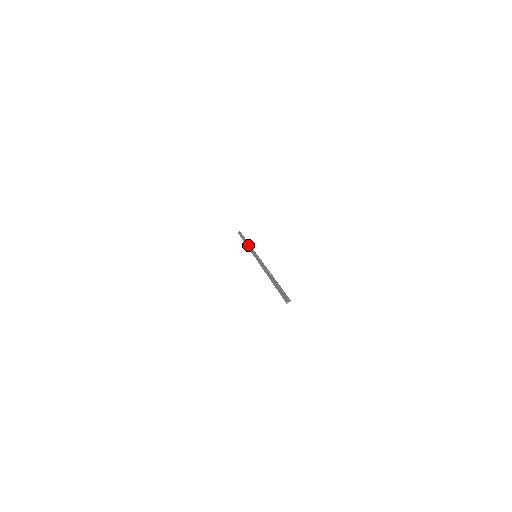
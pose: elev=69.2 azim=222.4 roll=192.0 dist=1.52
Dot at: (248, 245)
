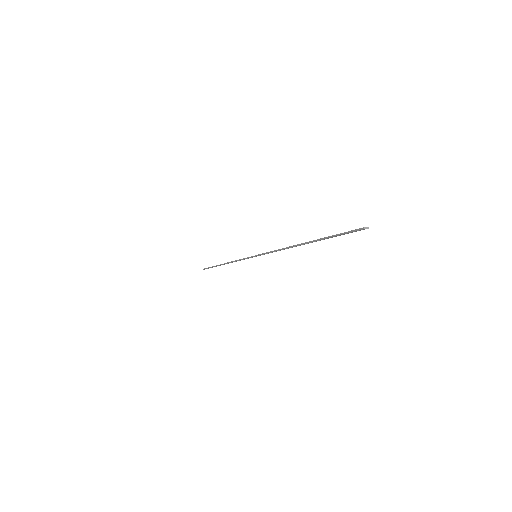
Dot at: occluded
